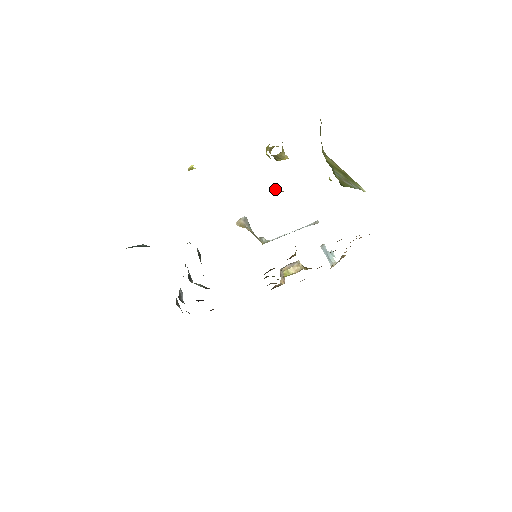
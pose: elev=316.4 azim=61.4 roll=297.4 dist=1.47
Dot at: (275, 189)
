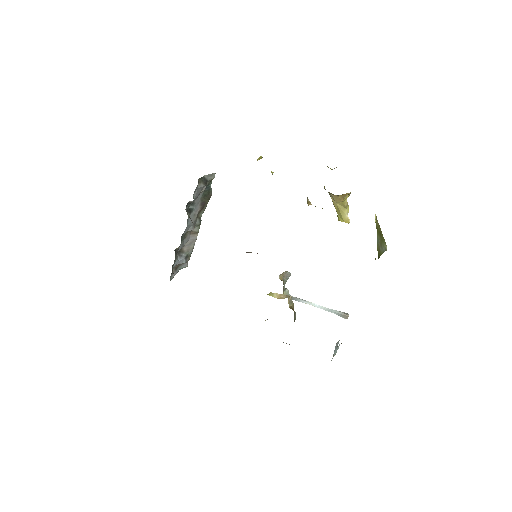
Dot at: (307, 201)
